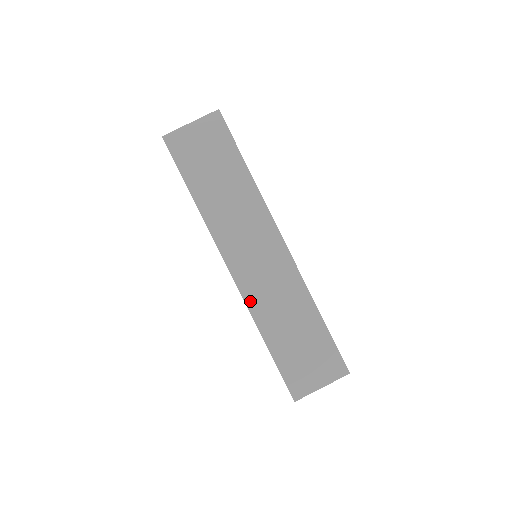
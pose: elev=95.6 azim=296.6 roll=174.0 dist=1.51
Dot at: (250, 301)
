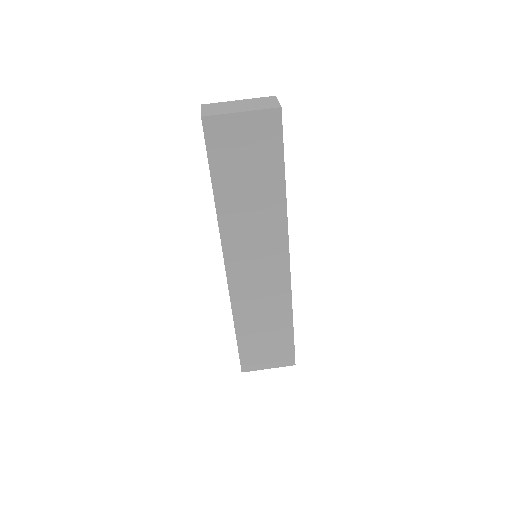
Dot at: (235, 299)
